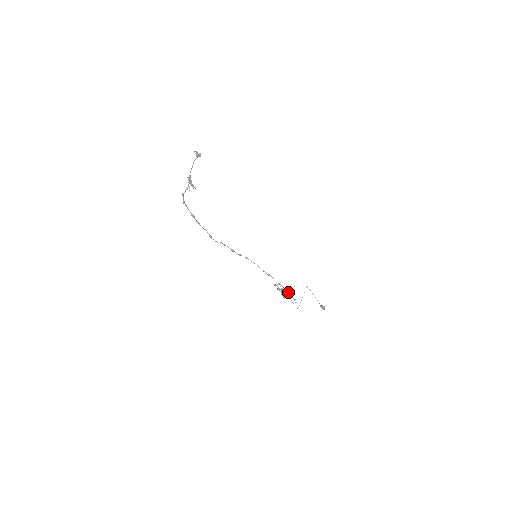
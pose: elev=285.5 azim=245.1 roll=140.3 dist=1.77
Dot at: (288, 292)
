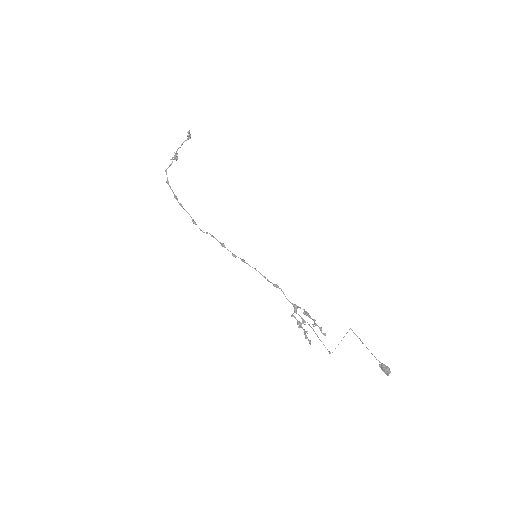
Dot at: (309, 317)
